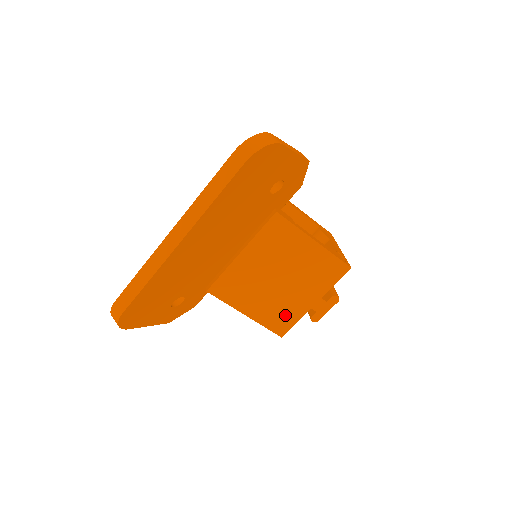
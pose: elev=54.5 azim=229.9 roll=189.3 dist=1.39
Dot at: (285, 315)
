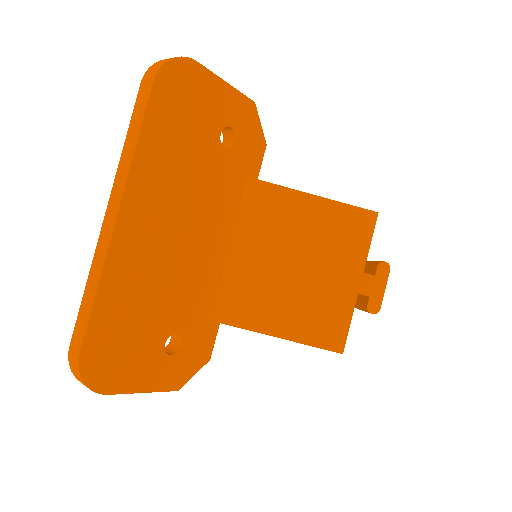
Dot at: (329, 316)
